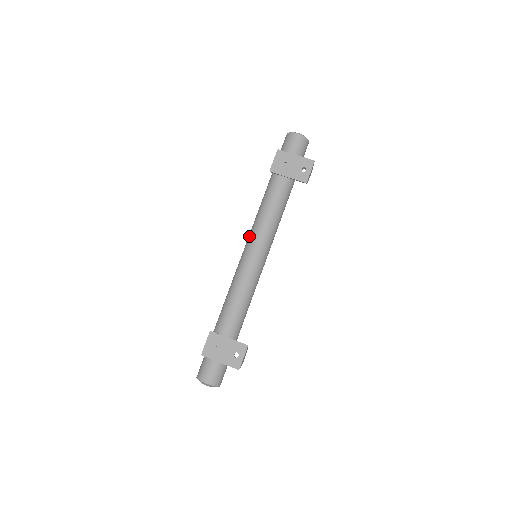
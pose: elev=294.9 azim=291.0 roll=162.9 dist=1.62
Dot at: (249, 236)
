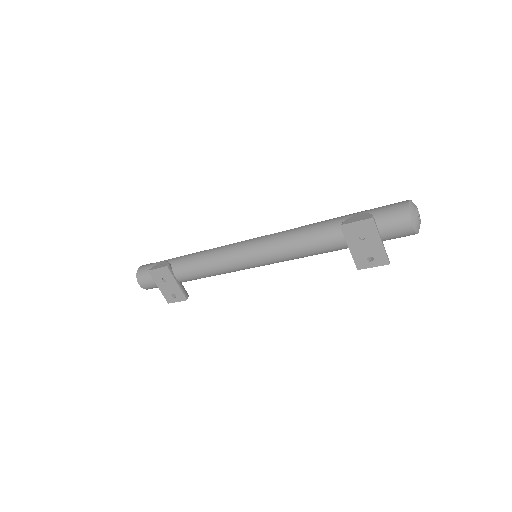
Dot at: (265, 241)
